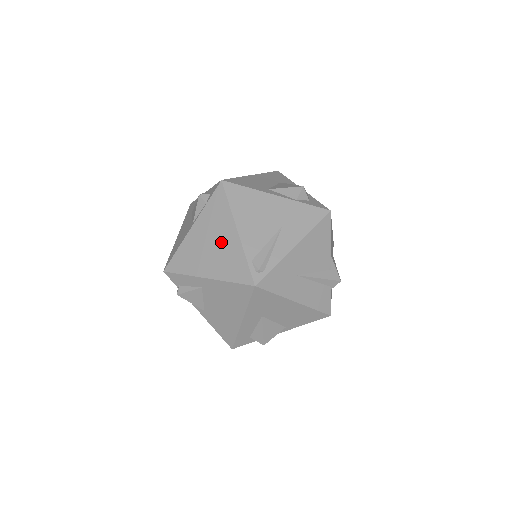
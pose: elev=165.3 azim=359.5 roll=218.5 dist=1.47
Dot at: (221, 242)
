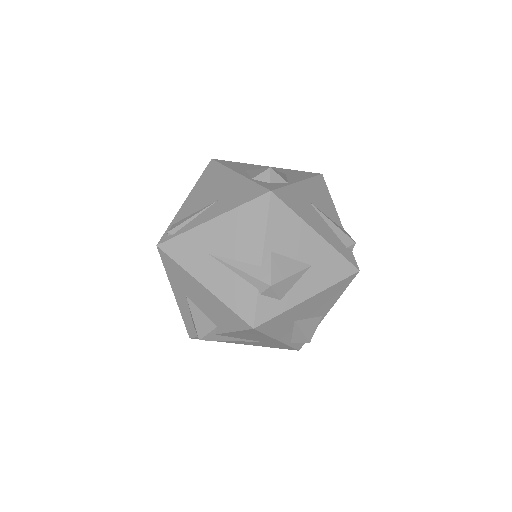
Dot at: occluded
